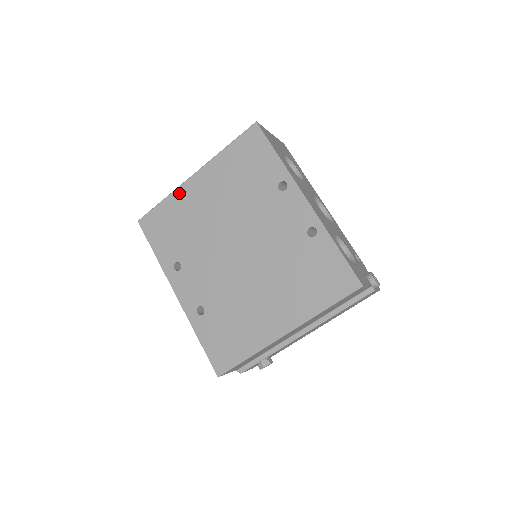
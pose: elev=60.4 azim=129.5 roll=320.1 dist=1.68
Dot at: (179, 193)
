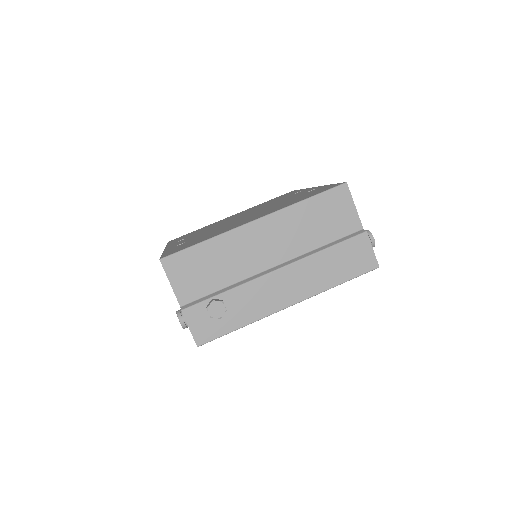
Dot at: occluded
